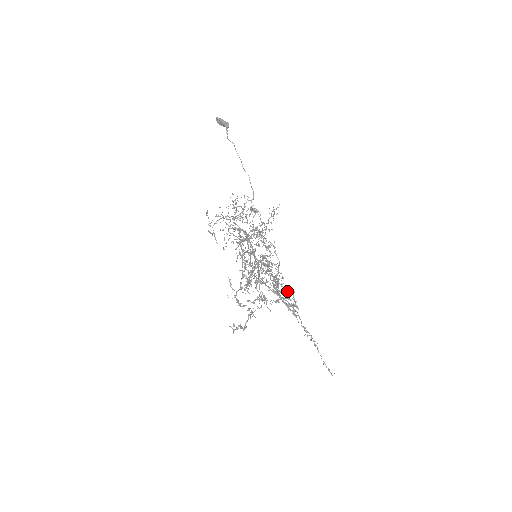
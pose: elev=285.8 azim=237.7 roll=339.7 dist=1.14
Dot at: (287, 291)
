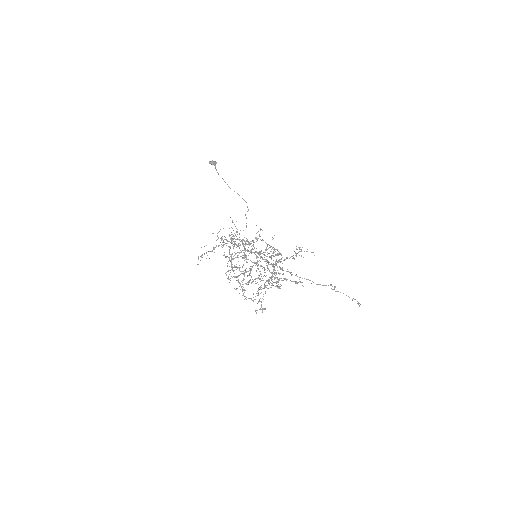
Dot at: occluded
